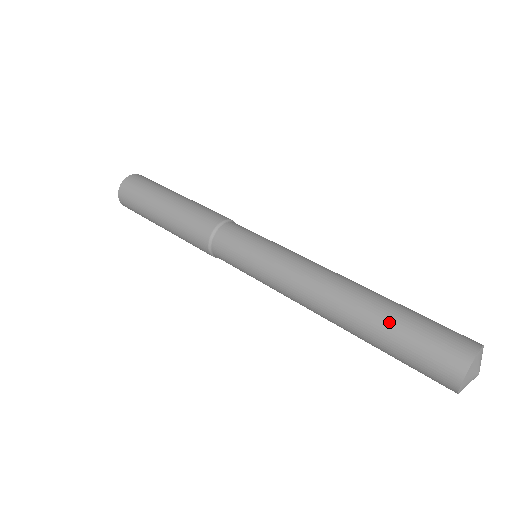
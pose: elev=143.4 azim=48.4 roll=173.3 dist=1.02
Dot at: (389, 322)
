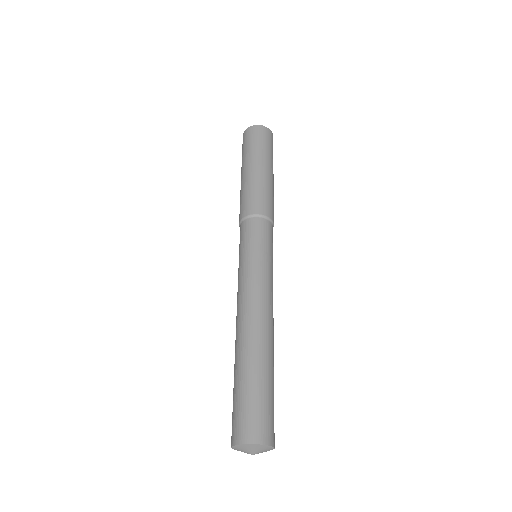
Dot at: (247, 374)
